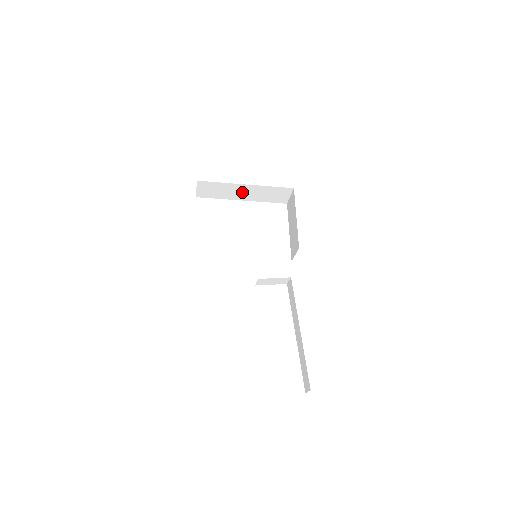
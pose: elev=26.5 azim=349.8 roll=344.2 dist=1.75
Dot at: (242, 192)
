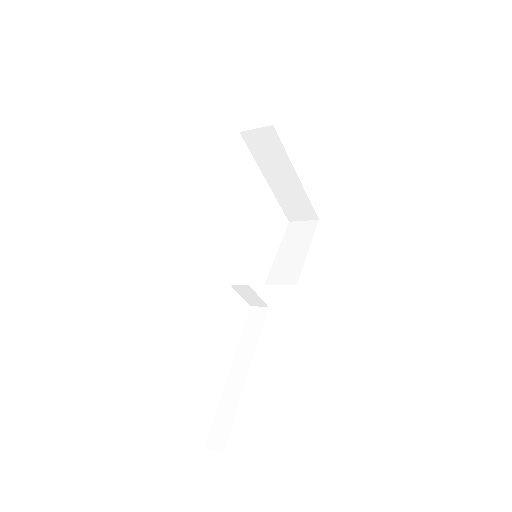
Dot at: (281, 176)
